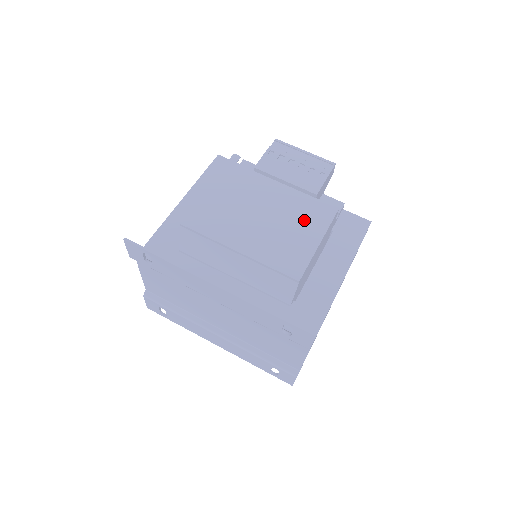
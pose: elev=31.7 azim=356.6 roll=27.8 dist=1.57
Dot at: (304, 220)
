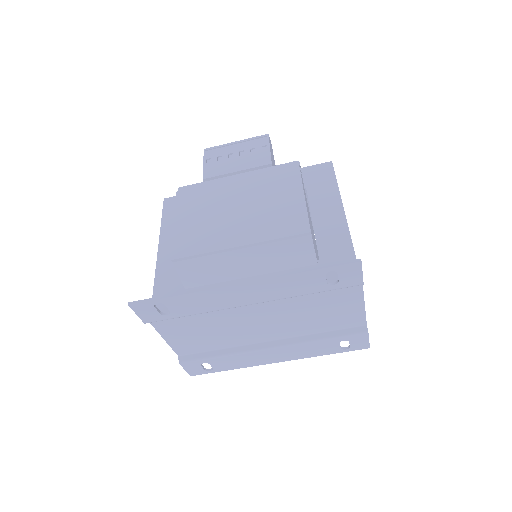
Dot at: (276, 187)
